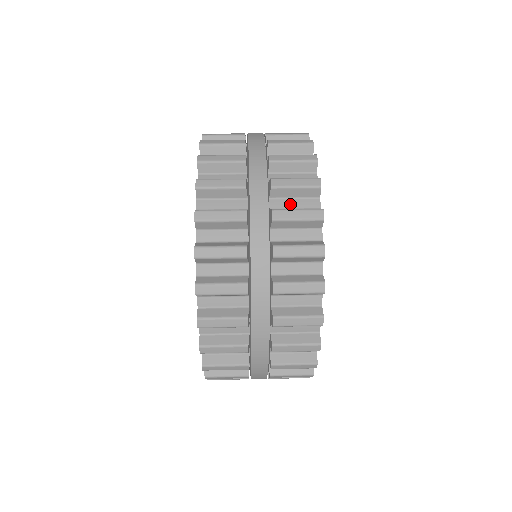
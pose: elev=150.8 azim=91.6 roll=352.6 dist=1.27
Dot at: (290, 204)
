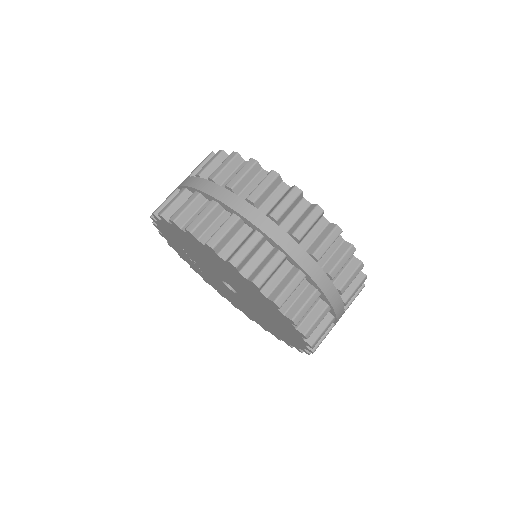
Dot at: (312, 237)
